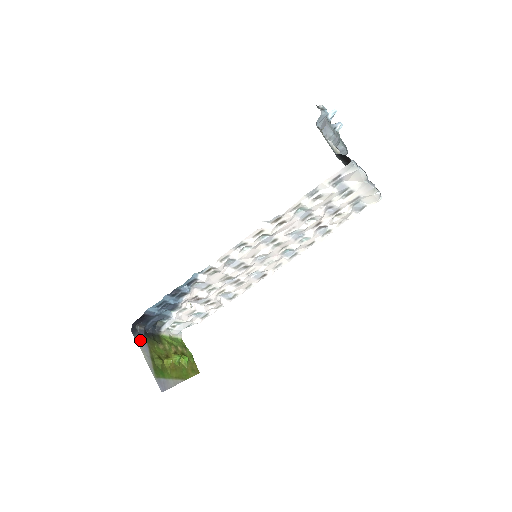
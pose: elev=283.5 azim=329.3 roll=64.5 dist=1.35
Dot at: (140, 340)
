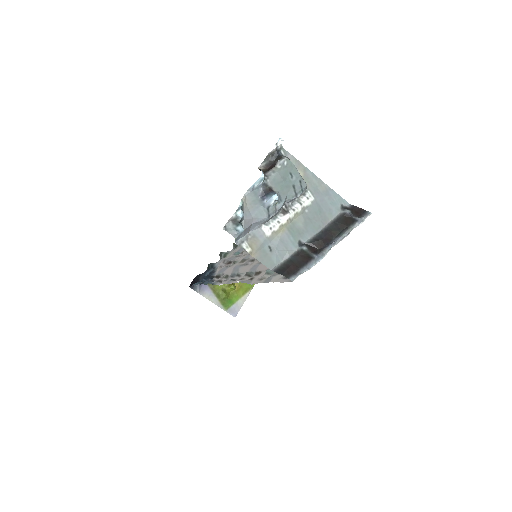
Dot at: (202, 289)
